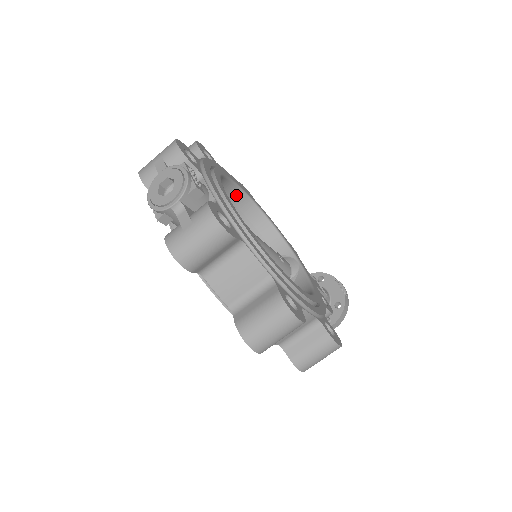
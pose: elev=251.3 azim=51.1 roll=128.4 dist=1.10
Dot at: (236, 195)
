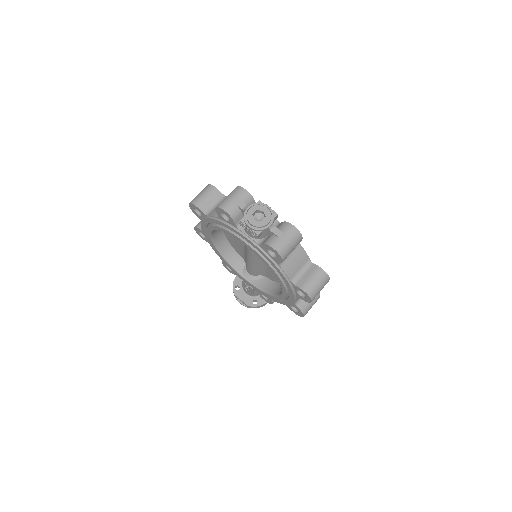
Dot at: occluded
